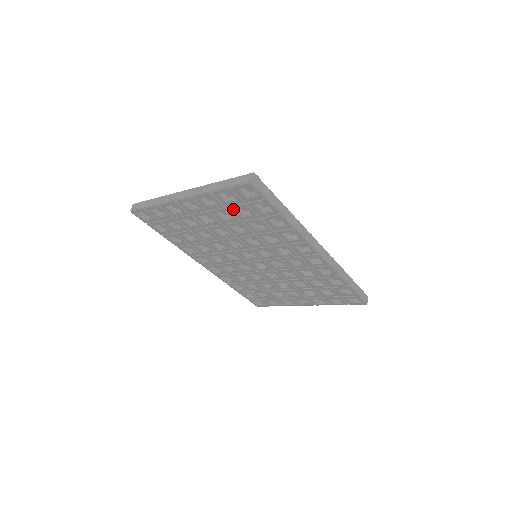
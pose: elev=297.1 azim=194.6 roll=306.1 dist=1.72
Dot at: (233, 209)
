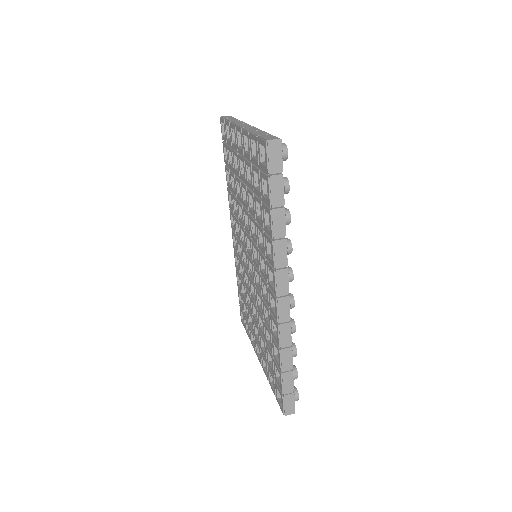
Dot at: (253, 170)
